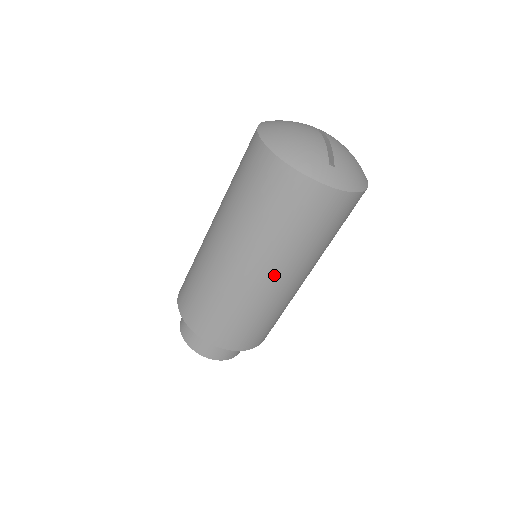
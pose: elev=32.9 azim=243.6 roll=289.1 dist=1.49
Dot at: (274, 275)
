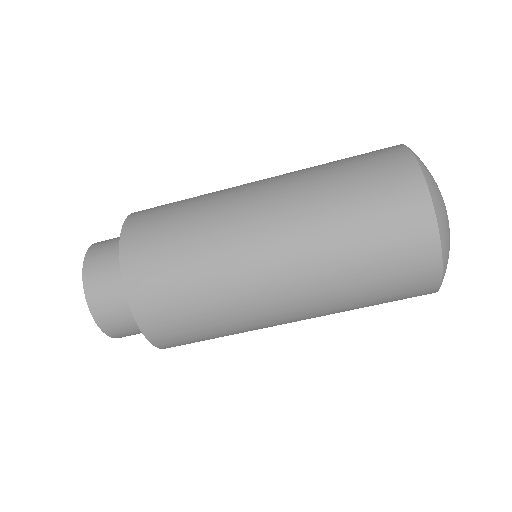
Dot at: occluded
